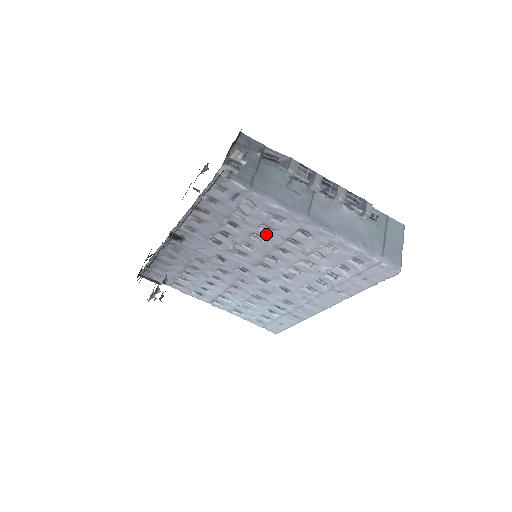
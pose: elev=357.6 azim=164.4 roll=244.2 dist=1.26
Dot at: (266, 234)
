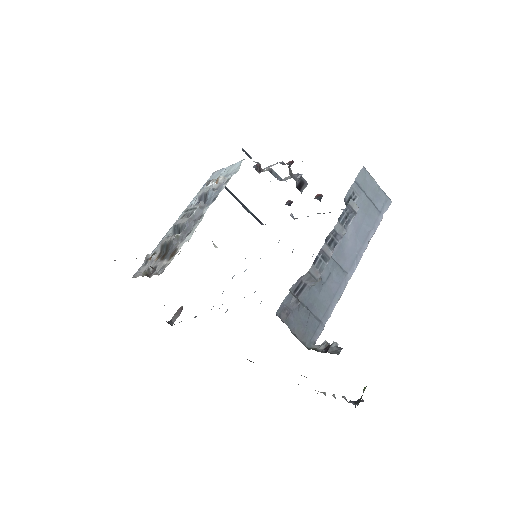
Dot at: occluded
